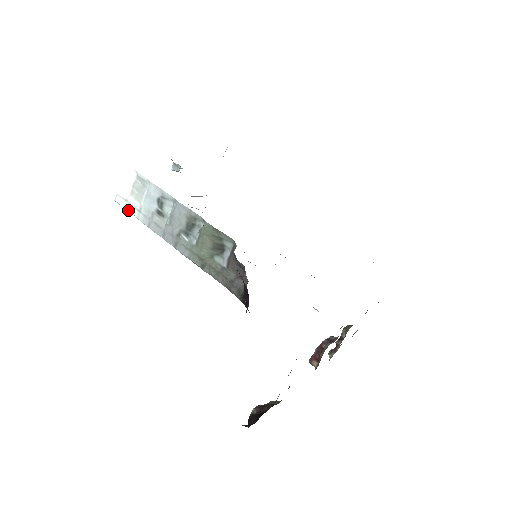
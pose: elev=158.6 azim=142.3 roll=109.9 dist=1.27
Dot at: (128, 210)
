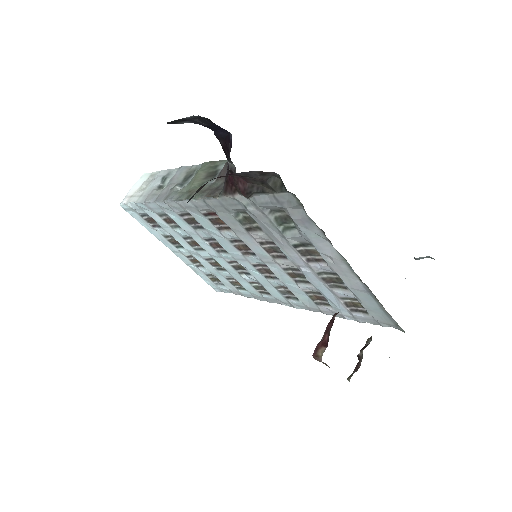
Dot at: (130, 201)
